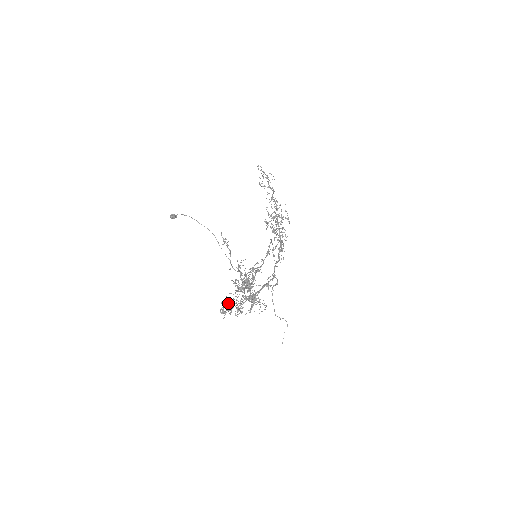
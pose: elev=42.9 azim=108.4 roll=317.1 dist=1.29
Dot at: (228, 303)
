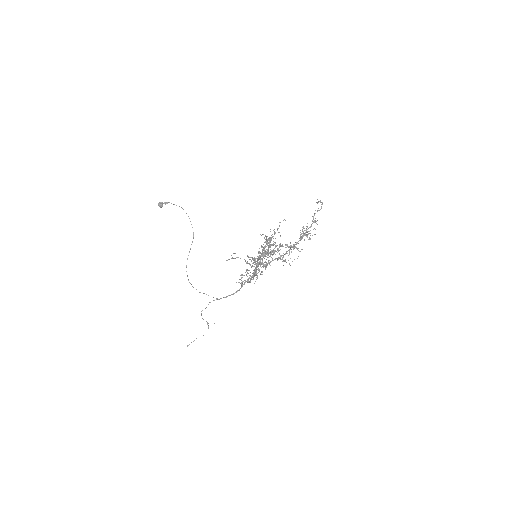
Dot at: occluded
